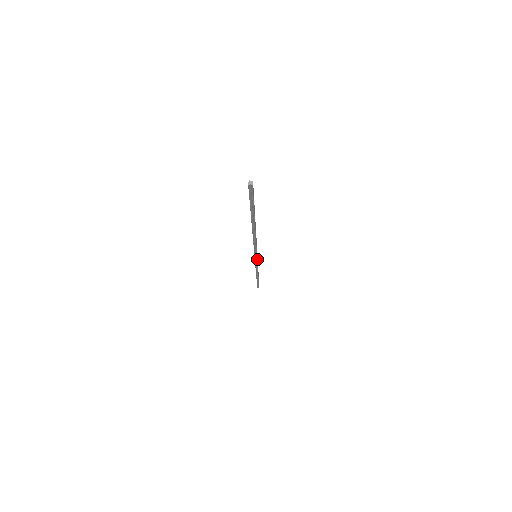
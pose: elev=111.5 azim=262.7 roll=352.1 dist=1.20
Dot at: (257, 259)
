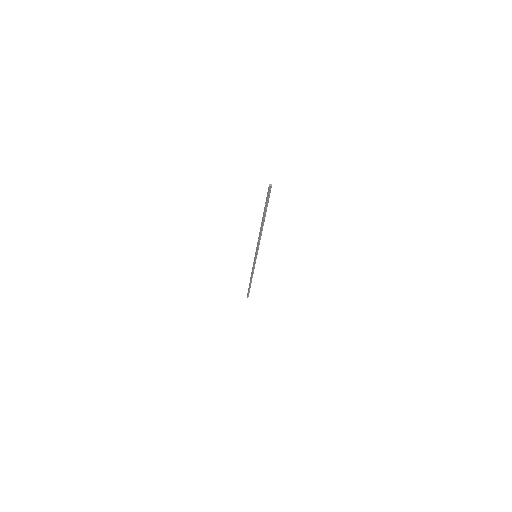
Dot at: occluded
